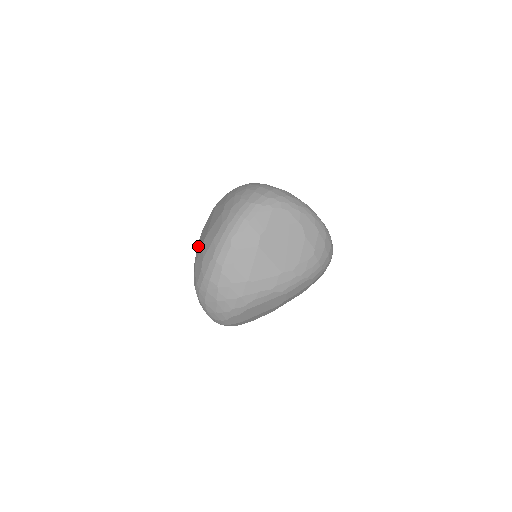
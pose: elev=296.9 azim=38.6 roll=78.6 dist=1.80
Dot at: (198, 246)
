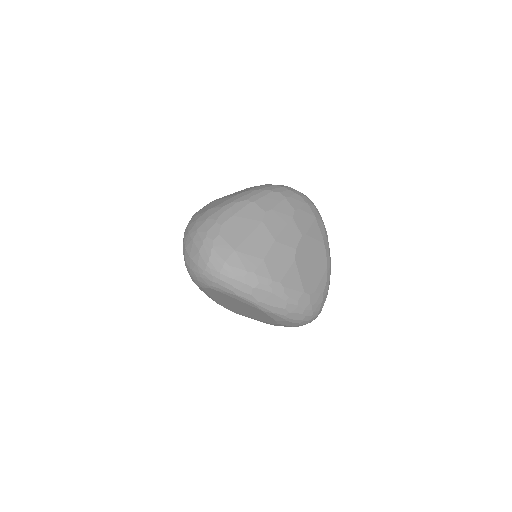
Dot at: occluded
